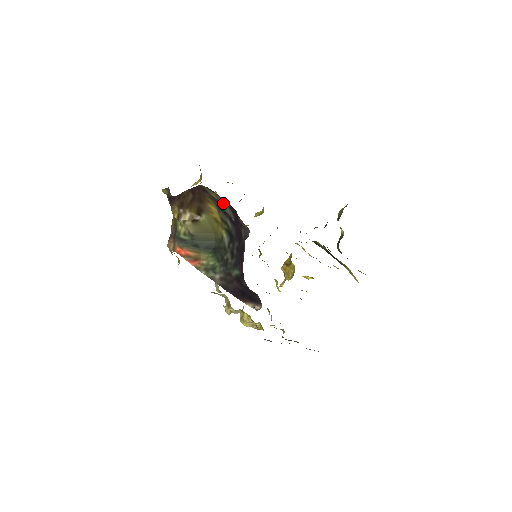
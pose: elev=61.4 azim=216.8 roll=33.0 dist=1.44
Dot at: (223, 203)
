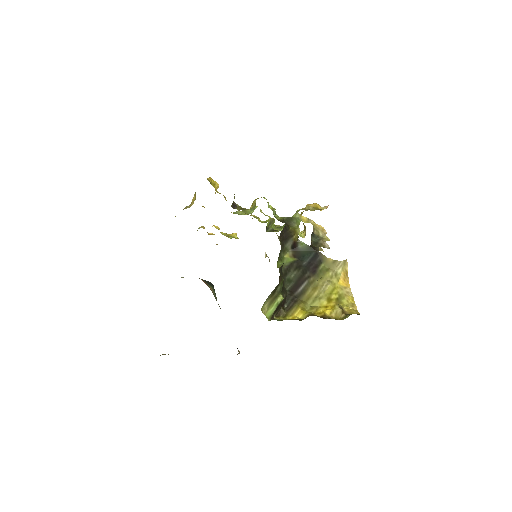
Dot at: occluded
